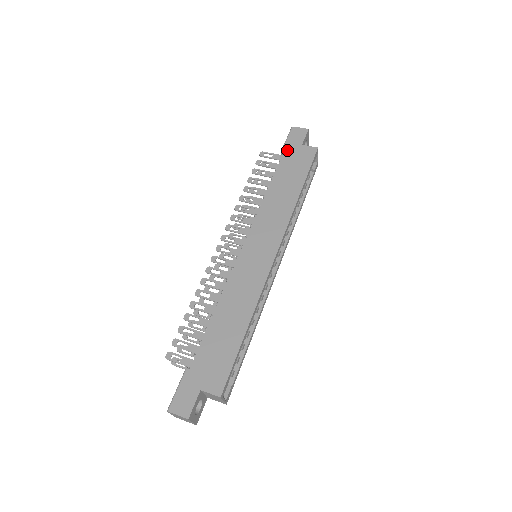
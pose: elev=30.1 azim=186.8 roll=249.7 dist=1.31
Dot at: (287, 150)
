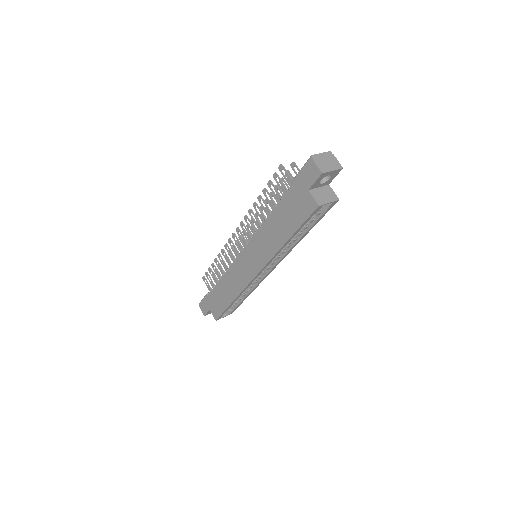
Dot at: (294, 186)
